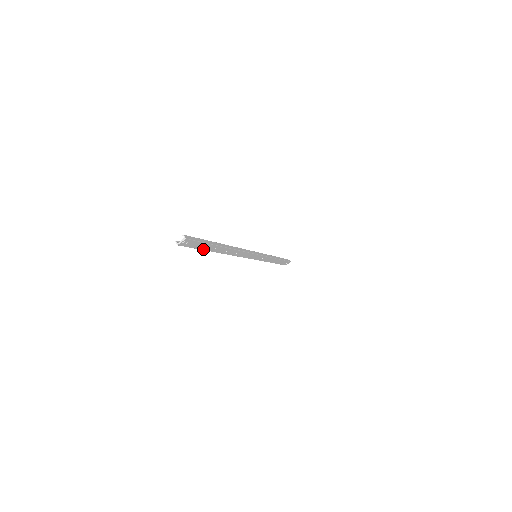
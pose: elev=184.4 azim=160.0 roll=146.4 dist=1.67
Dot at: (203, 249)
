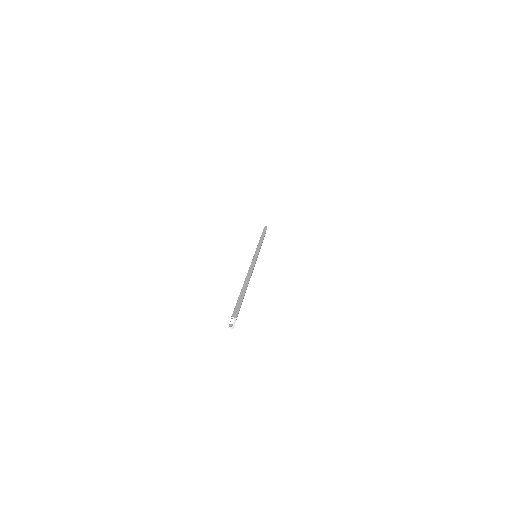
Dot at: occluded
